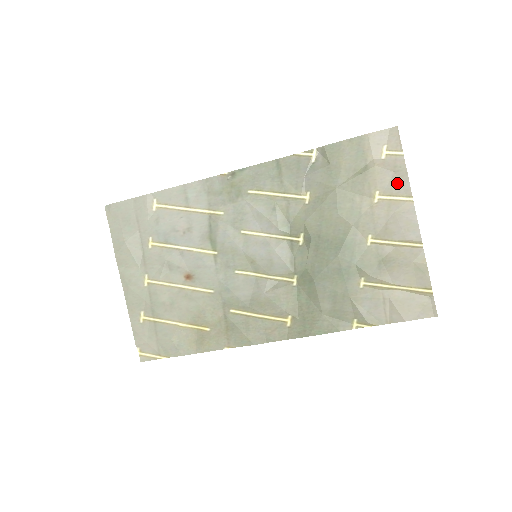
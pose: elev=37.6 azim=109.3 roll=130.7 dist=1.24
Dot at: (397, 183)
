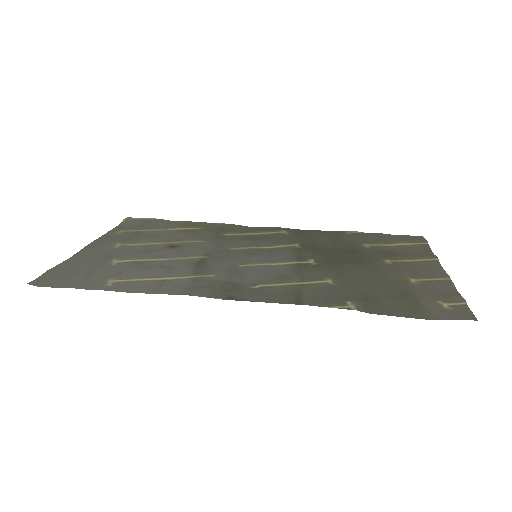
Dot at: (442, 288)
